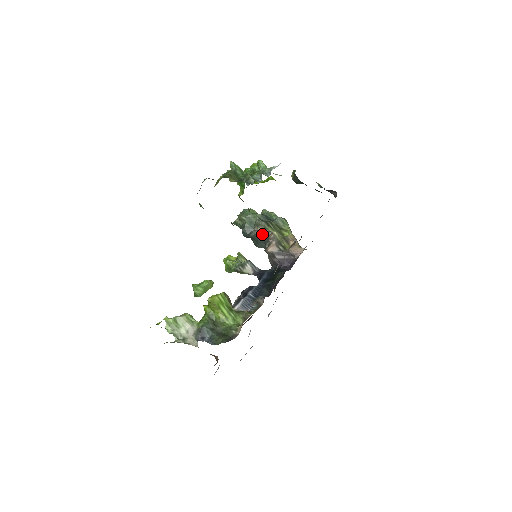
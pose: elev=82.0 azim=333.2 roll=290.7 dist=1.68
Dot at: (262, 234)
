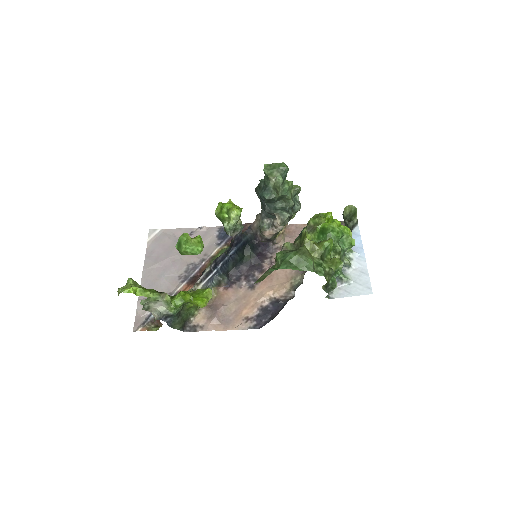
Dot at: (275, 215)
